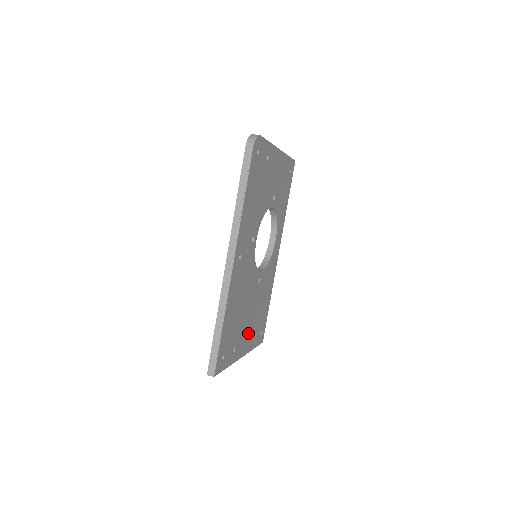
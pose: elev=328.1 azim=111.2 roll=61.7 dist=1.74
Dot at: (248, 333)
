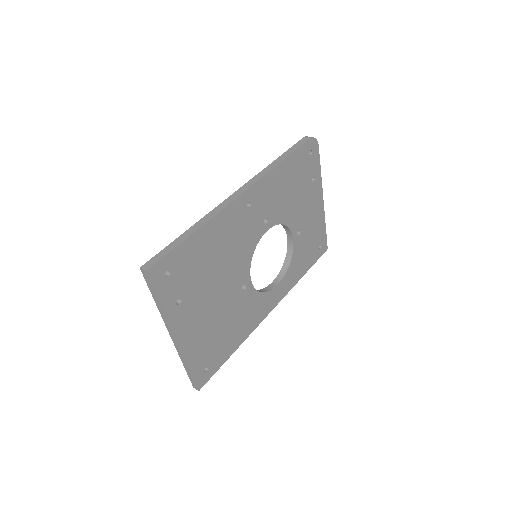
Dot at: (199, 324)
